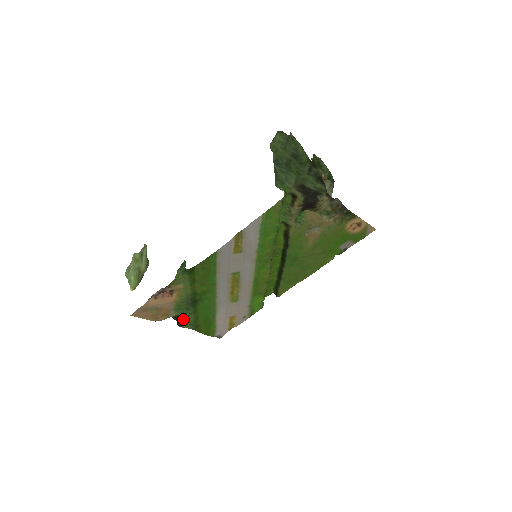
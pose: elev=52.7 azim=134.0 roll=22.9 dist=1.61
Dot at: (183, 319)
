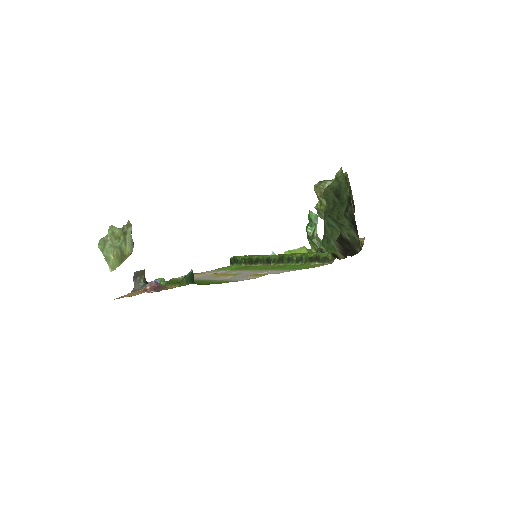
Dot at: occluded
